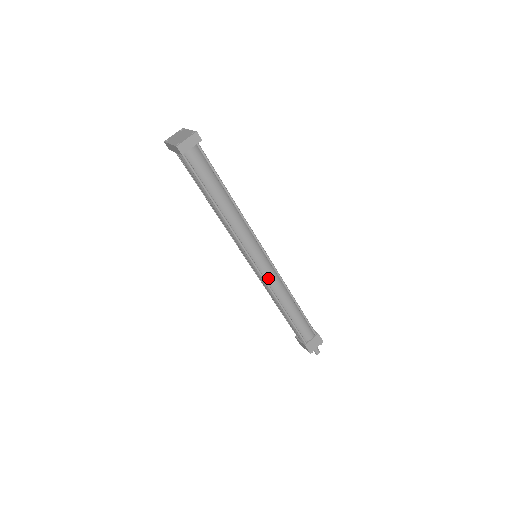
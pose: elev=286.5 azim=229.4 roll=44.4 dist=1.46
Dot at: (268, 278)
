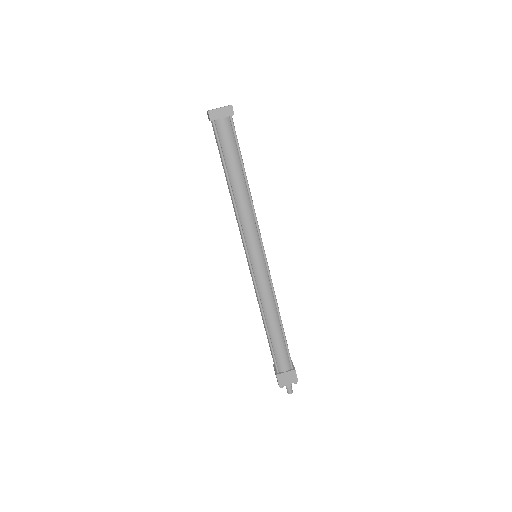
Dot at: (259, 283)
